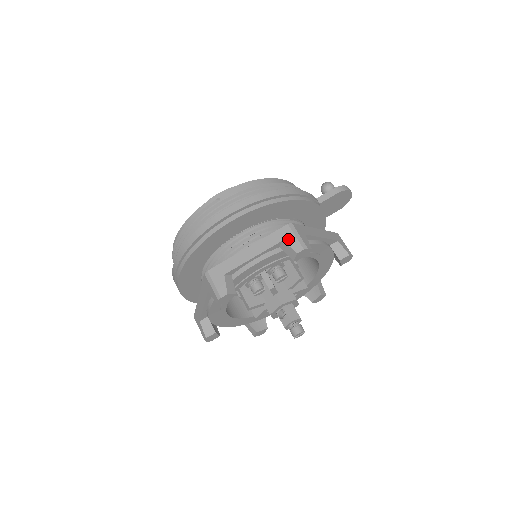
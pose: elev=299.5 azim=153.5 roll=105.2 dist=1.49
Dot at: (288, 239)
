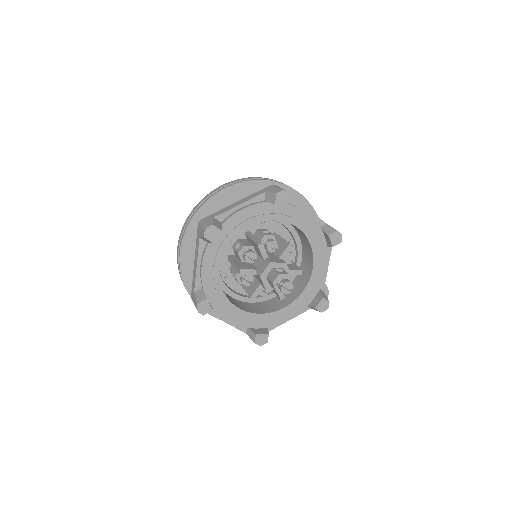
Dot at: (330, 226)
